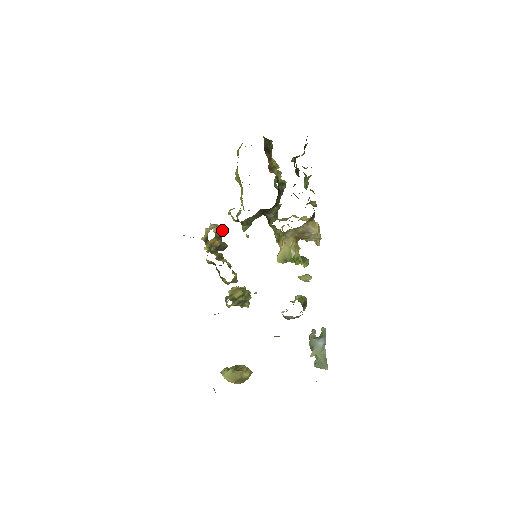
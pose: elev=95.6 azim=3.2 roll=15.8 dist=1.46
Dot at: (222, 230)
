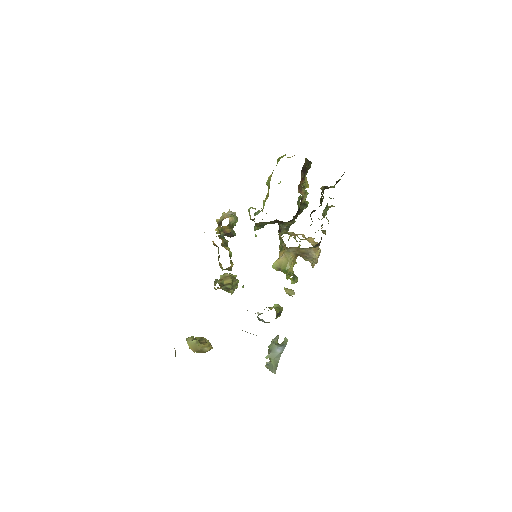
Dot at: (237, 220)
